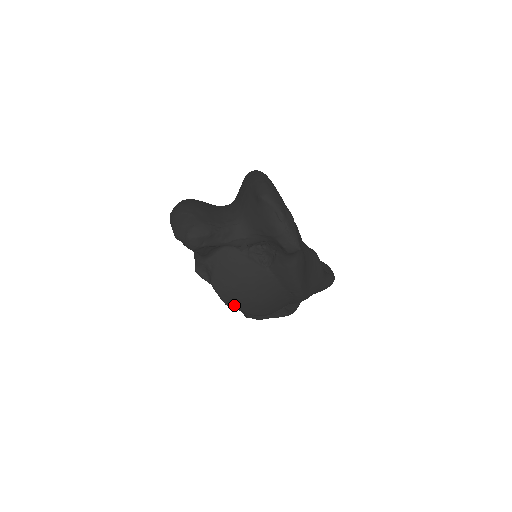
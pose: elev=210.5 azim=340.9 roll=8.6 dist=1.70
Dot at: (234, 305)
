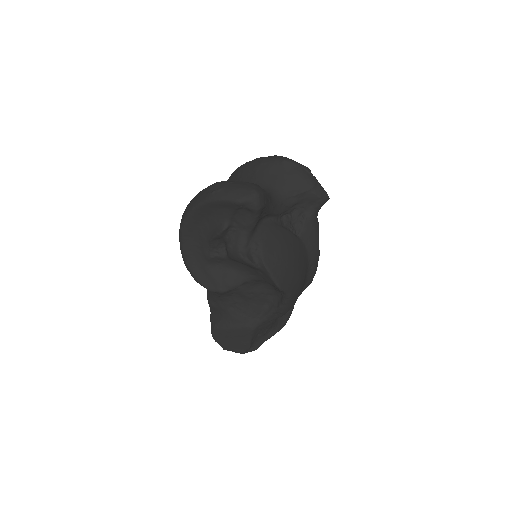
Dot at: (284, 284)
